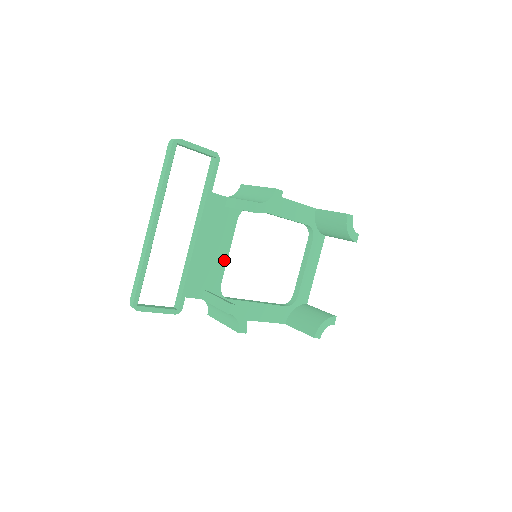
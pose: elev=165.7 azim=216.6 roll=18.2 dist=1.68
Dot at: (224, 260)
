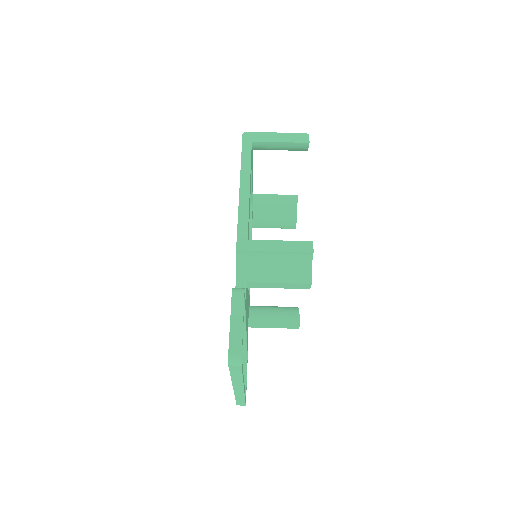
Dot at: (248, 296)
